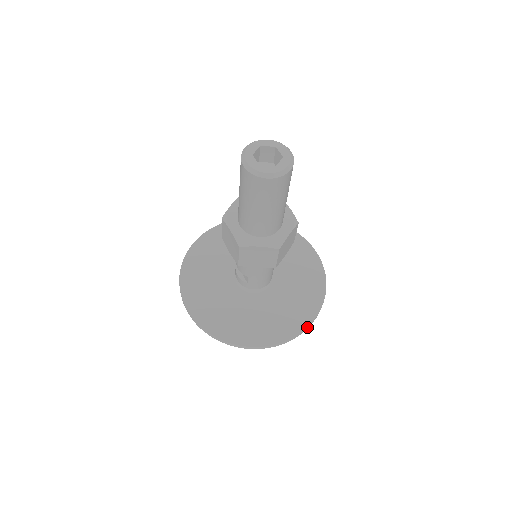
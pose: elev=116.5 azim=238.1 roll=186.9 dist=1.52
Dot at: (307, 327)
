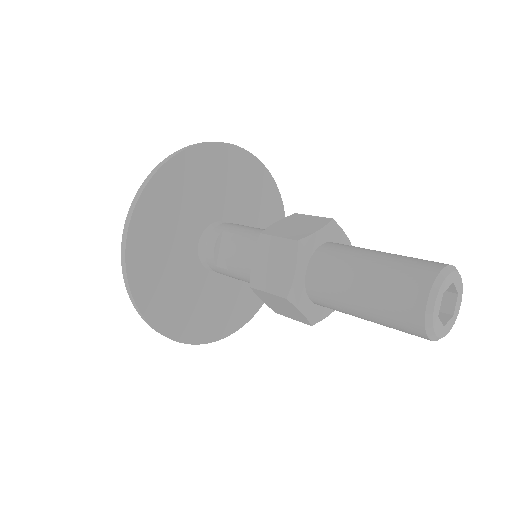
Dot at: (221, 338)
